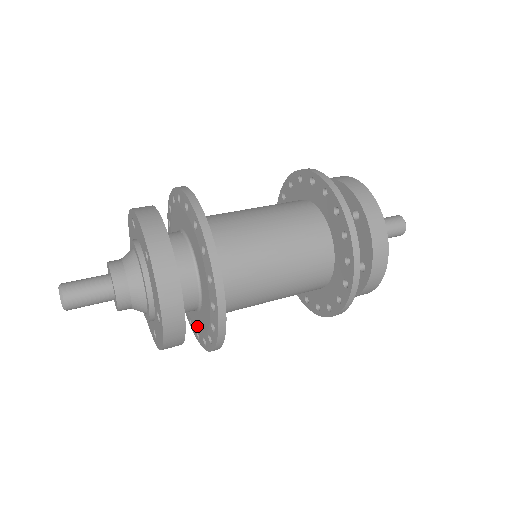
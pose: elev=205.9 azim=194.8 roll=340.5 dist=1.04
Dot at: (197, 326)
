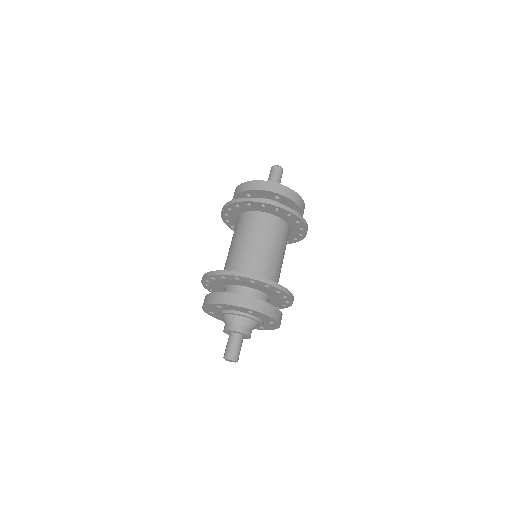
Dot at: occluded
